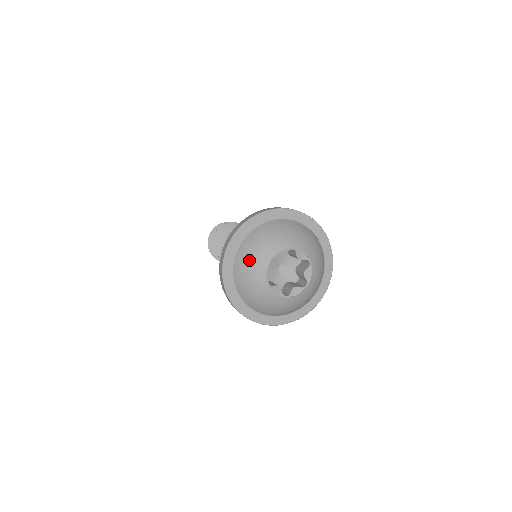
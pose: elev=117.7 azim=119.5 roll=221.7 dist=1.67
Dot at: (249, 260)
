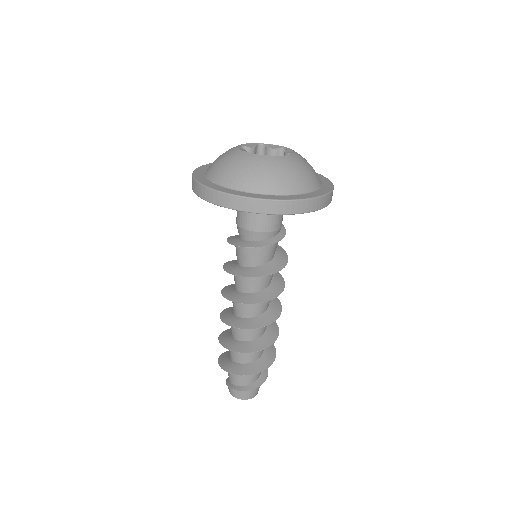
Dot at: (218, 158)
